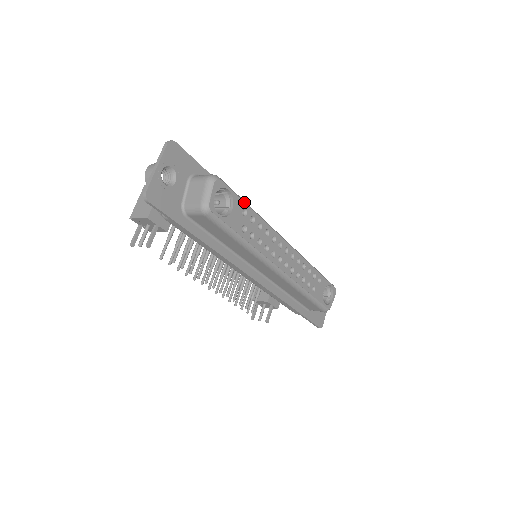
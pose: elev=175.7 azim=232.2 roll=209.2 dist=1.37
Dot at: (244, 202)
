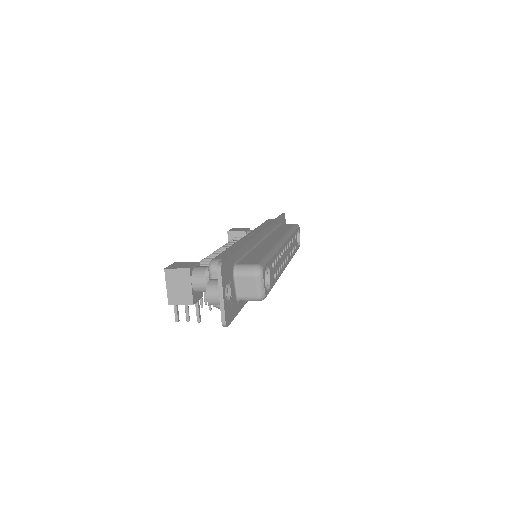
Dot at: (271, 259)
